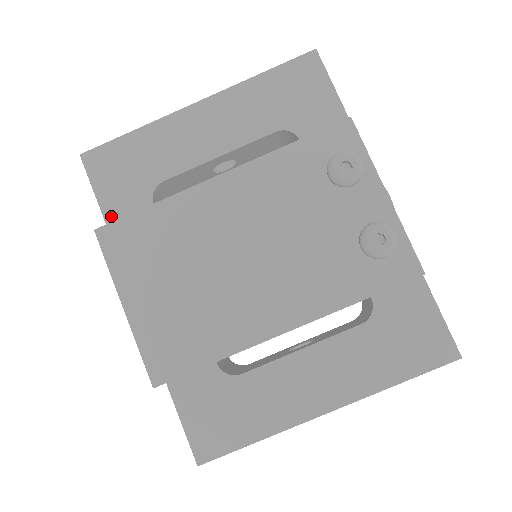
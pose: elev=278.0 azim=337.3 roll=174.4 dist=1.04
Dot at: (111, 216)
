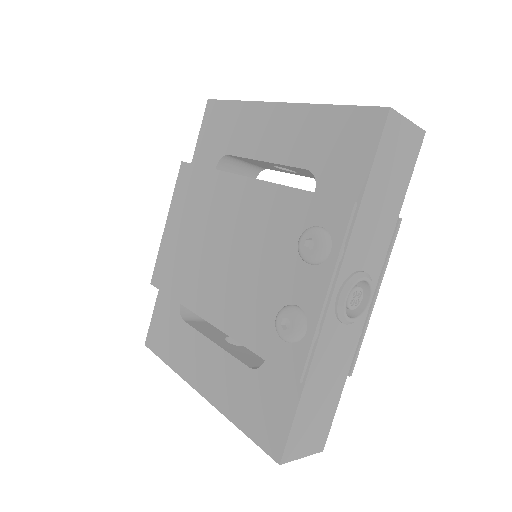
Dot at: (196, 158)
